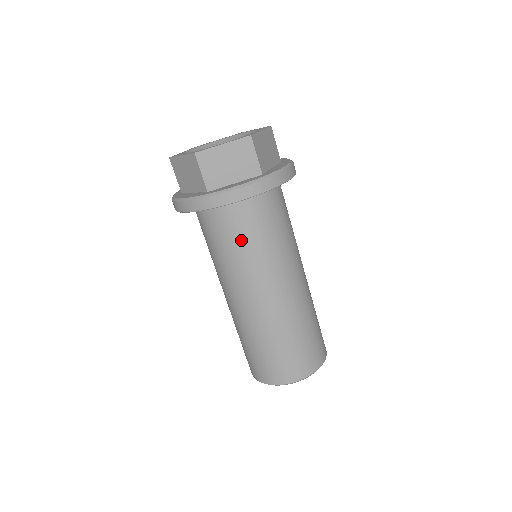
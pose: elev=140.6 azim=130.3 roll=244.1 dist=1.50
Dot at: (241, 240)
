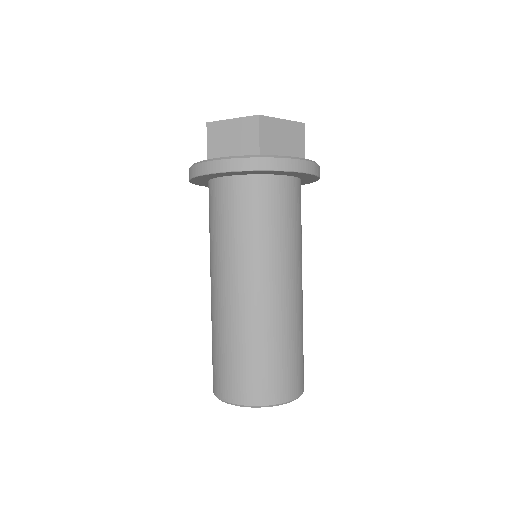
Dot at: (274, 219)
